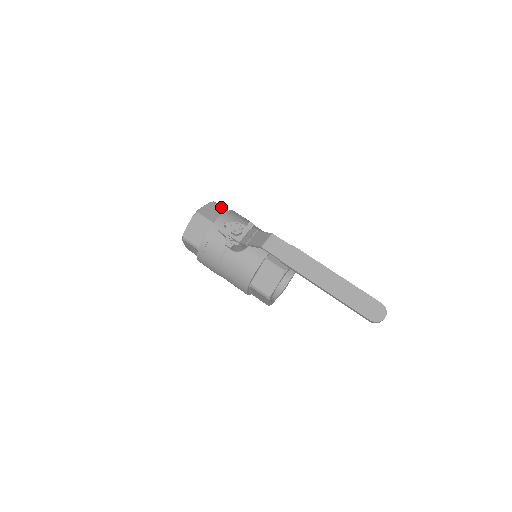
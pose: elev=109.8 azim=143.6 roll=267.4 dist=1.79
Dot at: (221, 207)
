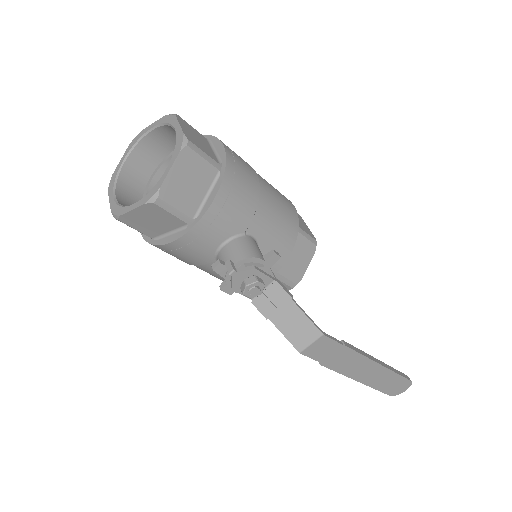
Dot at: (204, 160)
